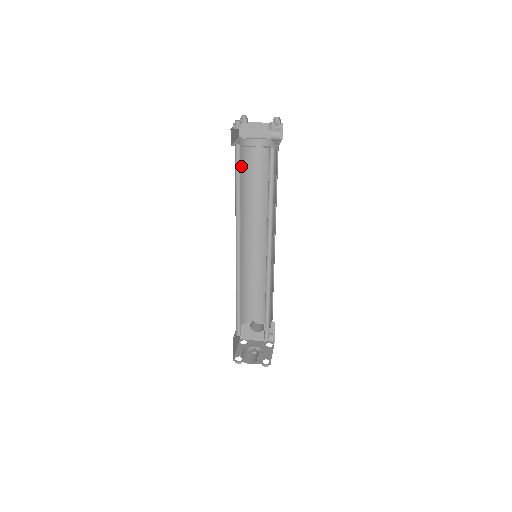
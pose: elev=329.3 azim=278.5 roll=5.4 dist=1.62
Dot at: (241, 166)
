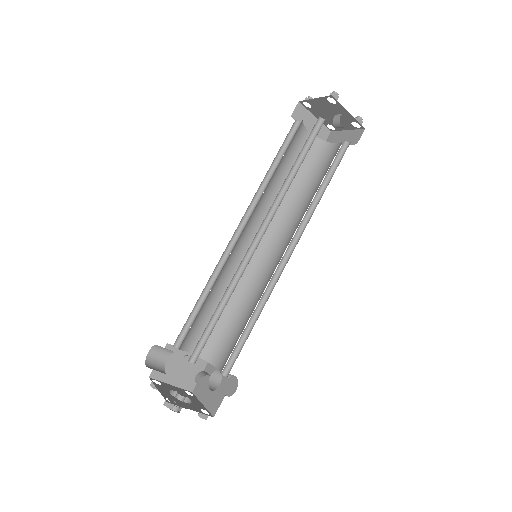
Dot at: (303, 162)
